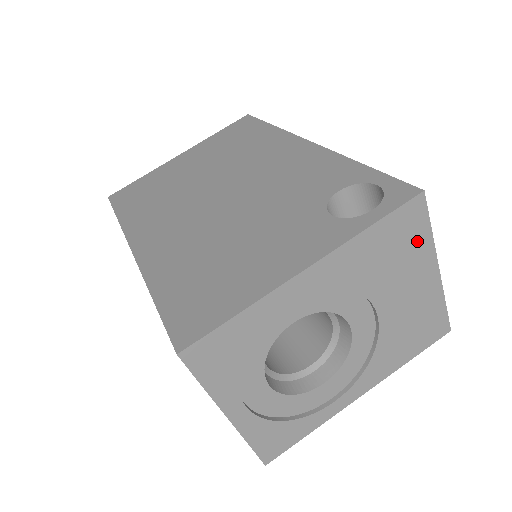
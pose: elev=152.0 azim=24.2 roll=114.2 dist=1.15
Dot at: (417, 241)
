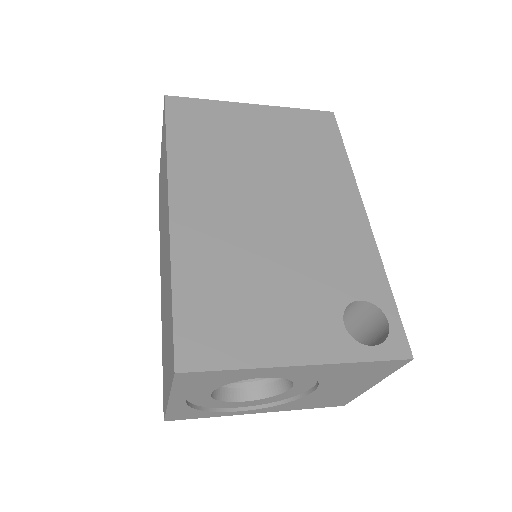
Dot at: (379, 374)
